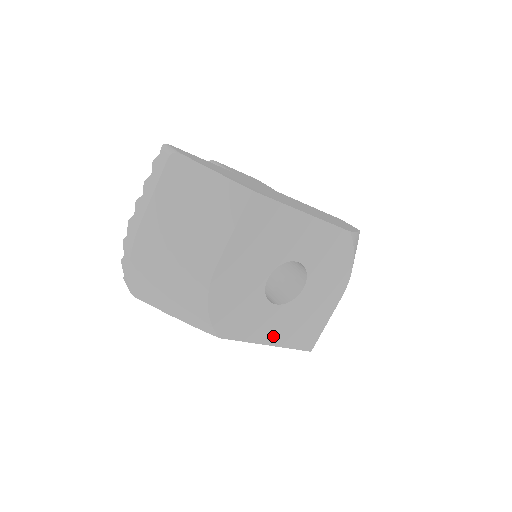
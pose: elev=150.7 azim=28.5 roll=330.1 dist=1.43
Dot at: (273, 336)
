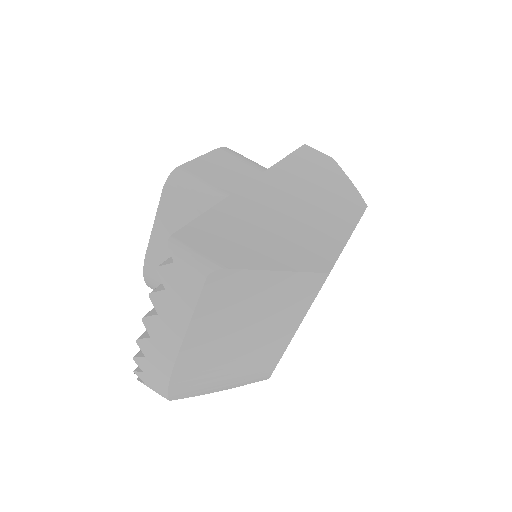
Dot at: occluded
